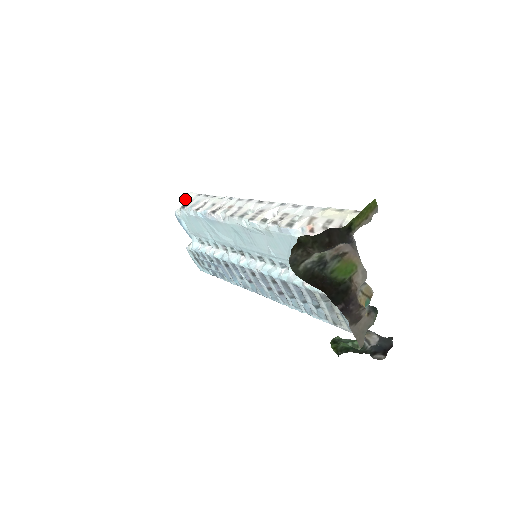
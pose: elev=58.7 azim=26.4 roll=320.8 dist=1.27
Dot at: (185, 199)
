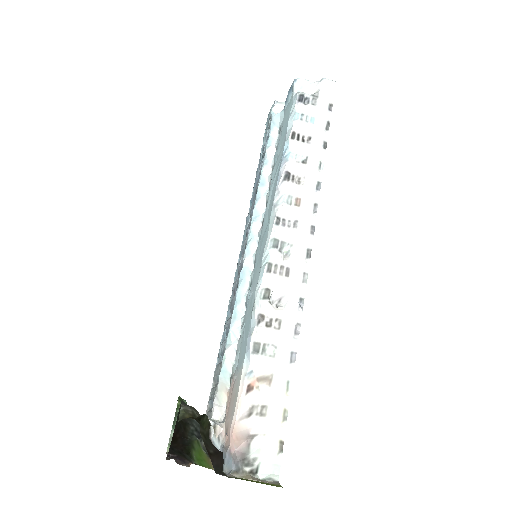
Dot at: (321, 83)
